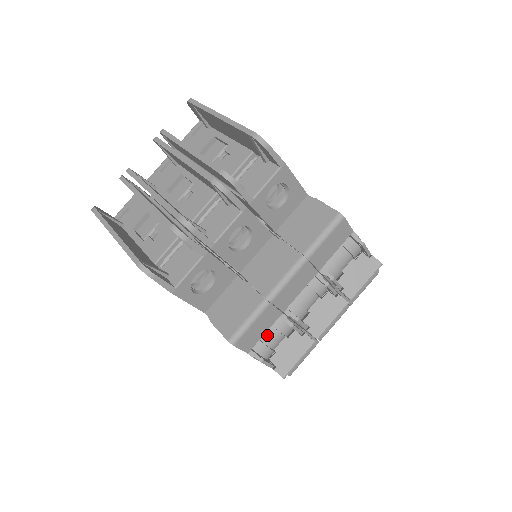
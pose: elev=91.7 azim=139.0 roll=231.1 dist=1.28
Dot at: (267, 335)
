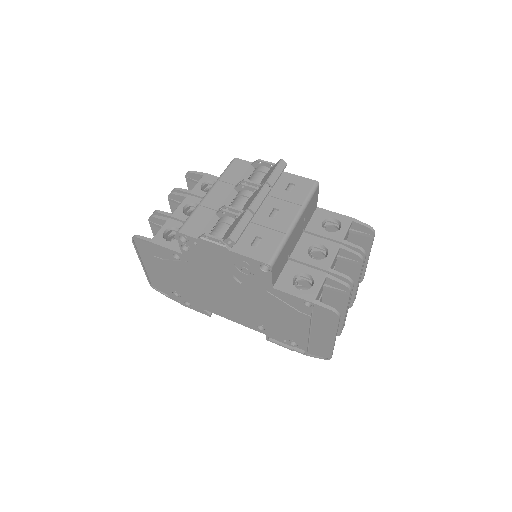
Dot at: (214, 229)
